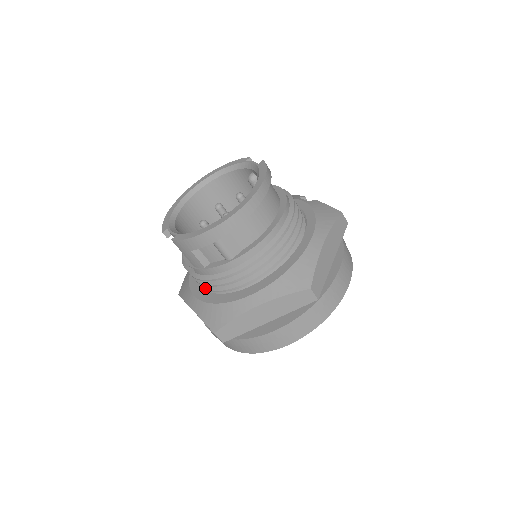
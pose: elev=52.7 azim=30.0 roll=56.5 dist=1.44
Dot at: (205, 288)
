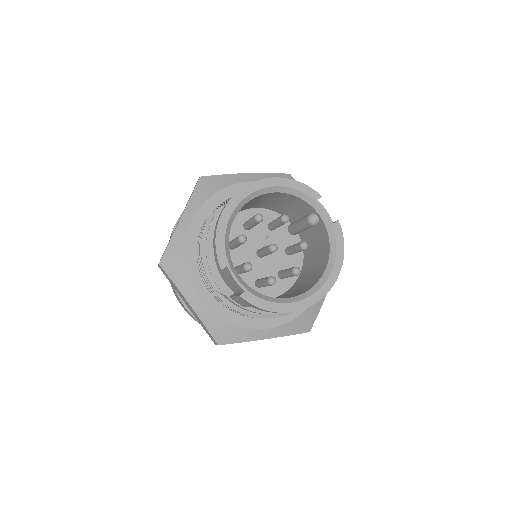
Dot at: (218, 300)
